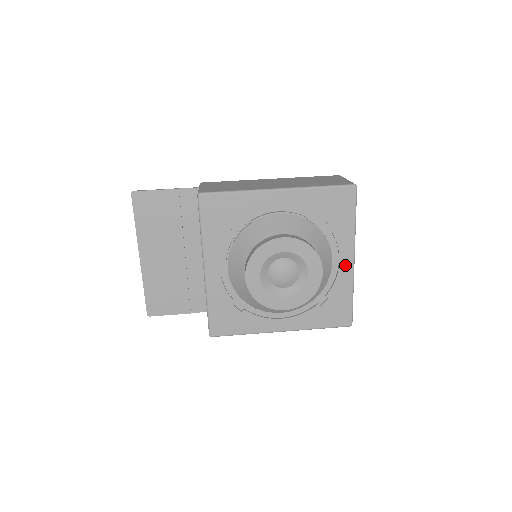
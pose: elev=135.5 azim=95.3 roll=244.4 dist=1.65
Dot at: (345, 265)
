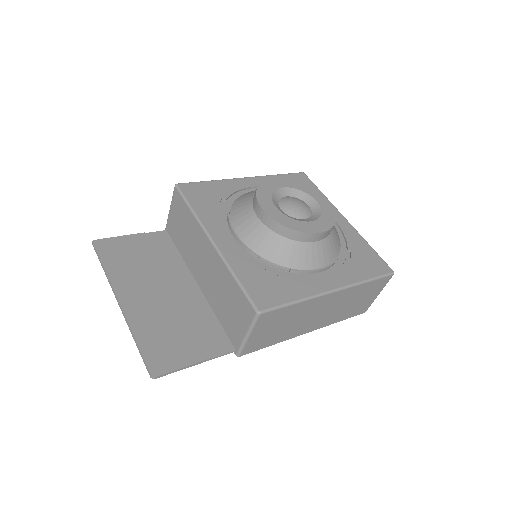
Dot at: (342, 222)
